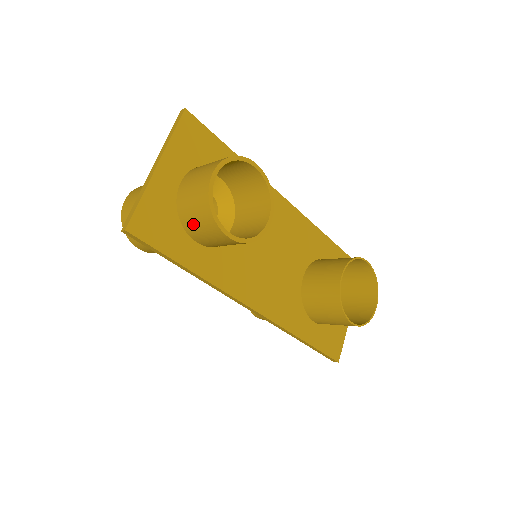
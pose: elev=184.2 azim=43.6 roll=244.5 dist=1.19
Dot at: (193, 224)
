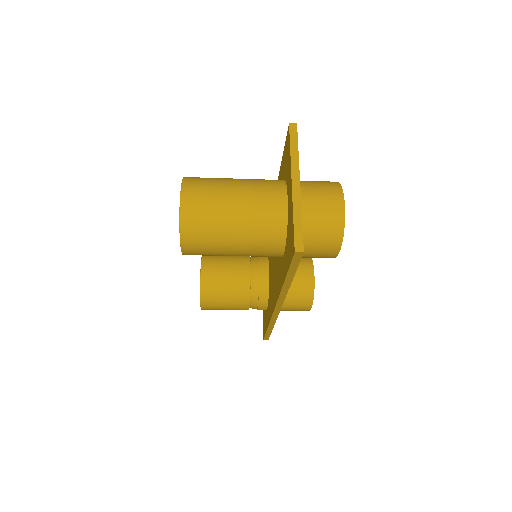
Dot at: (311, 241)
